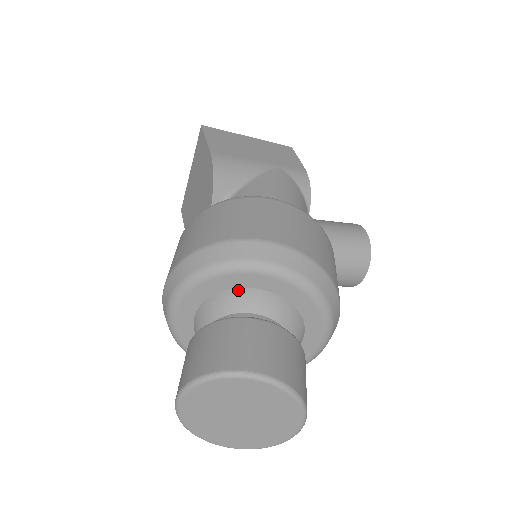
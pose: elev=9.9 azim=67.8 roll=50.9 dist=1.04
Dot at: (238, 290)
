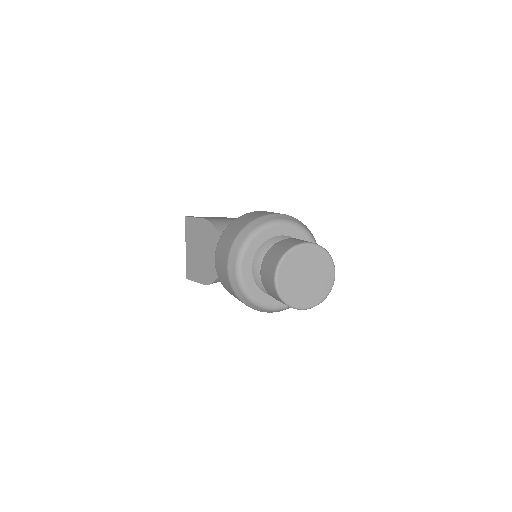
Dot at: (269, 240)
